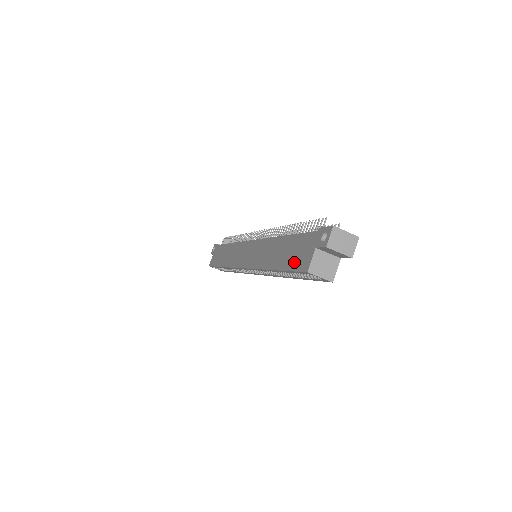
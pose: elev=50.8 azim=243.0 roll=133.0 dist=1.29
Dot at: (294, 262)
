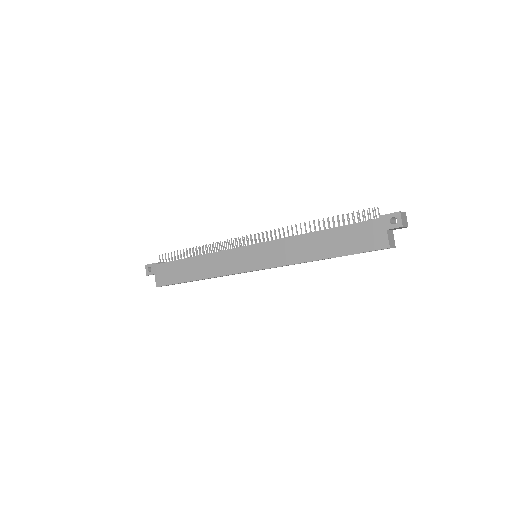
Dot at: (361, 246)
